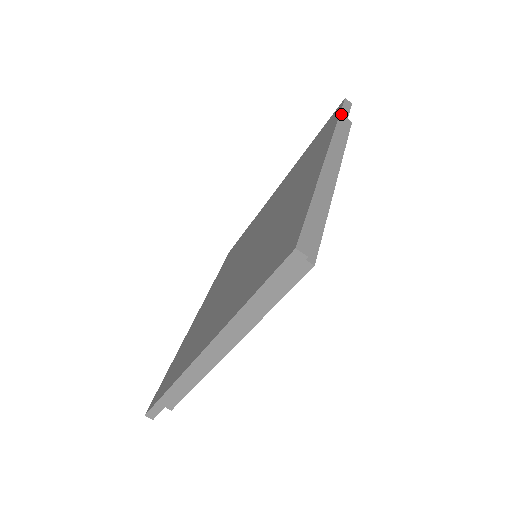
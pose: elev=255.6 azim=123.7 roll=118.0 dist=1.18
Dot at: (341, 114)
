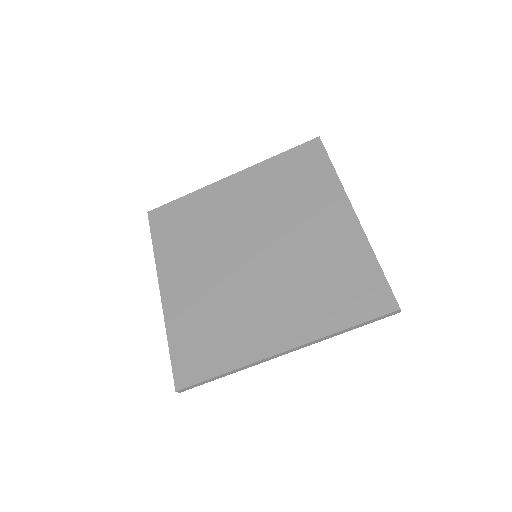
Dot at: occluded
